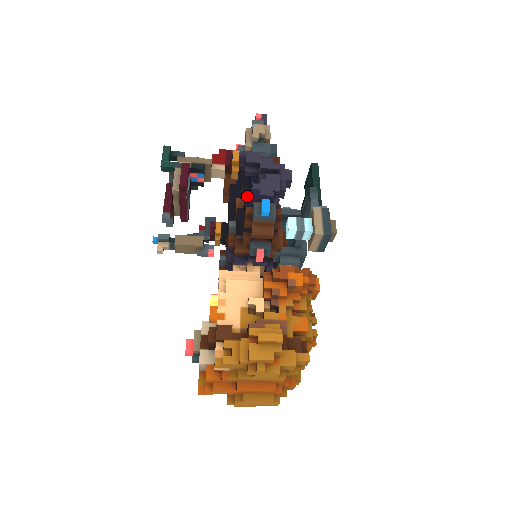
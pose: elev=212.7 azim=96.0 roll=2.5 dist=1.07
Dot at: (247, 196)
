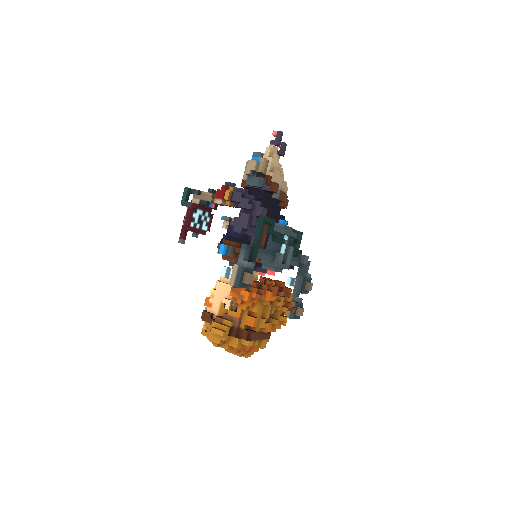
Dot at: (229, 228)
